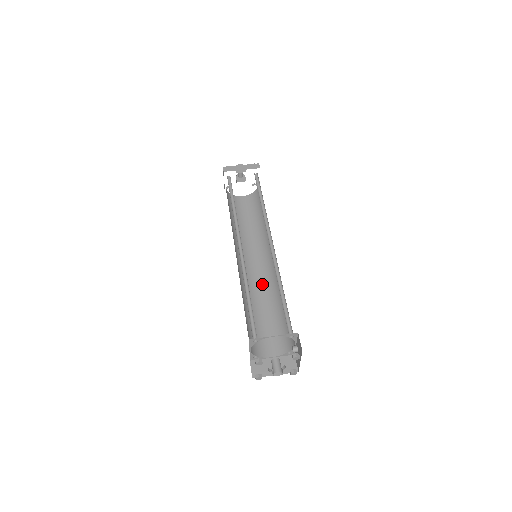
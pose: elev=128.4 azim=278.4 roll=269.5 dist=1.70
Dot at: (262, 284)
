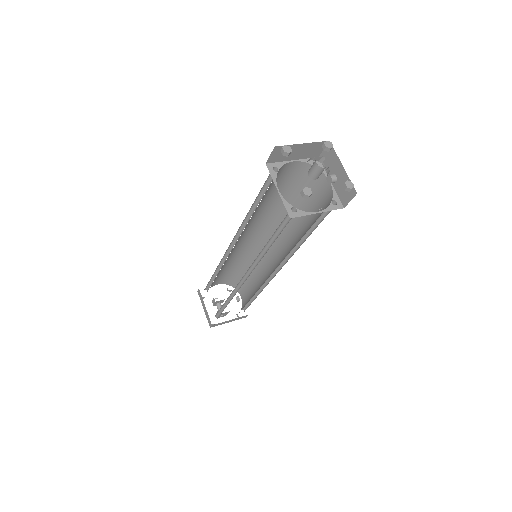
Dot at: occluded
